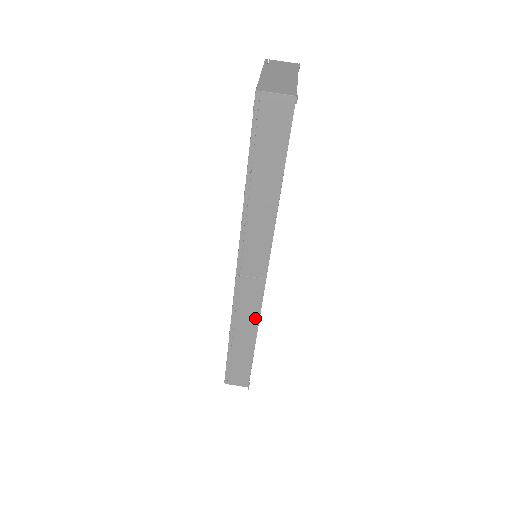
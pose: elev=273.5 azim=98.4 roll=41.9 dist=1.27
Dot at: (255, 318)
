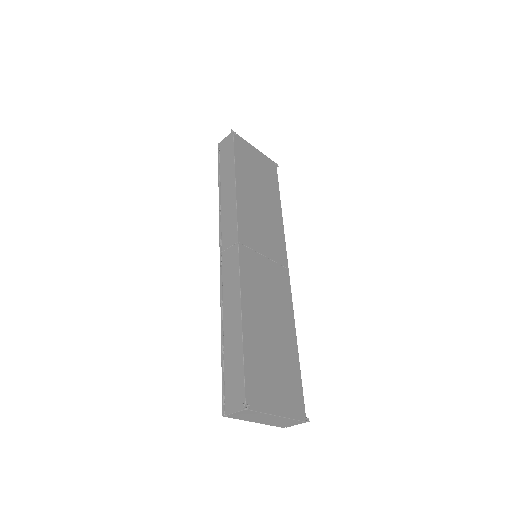
Dot at: occluded
